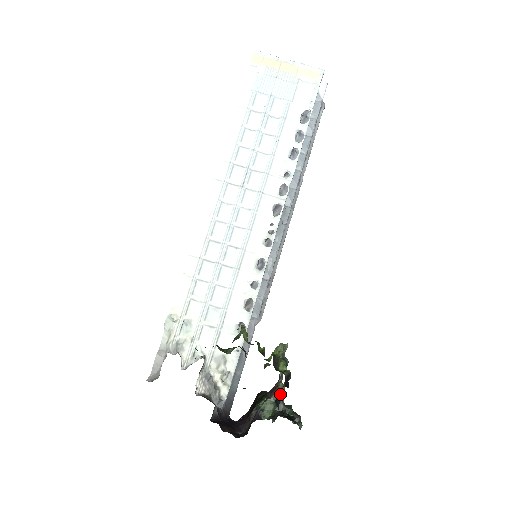
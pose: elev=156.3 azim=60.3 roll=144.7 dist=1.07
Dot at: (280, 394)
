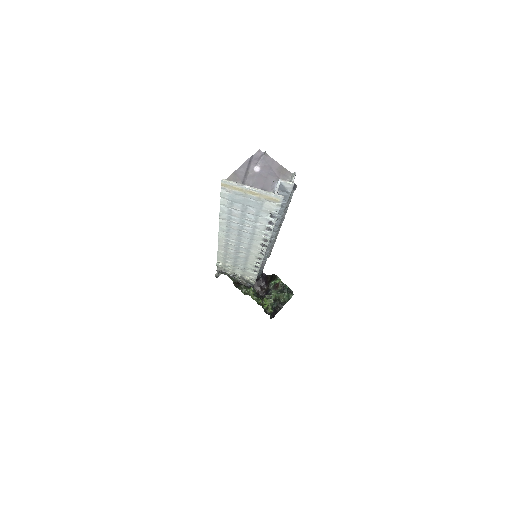
Dot at: occluded
